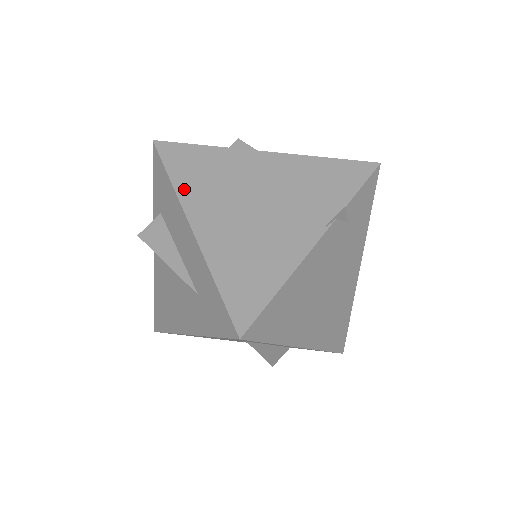
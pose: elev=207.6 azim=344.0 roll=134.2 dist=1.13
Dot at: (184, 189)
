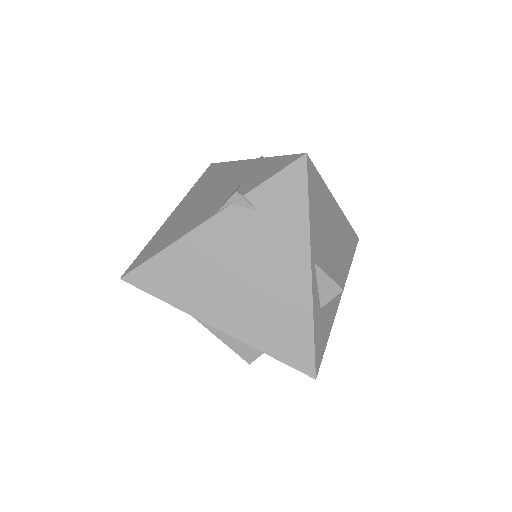
Dot at: (192, 191)
